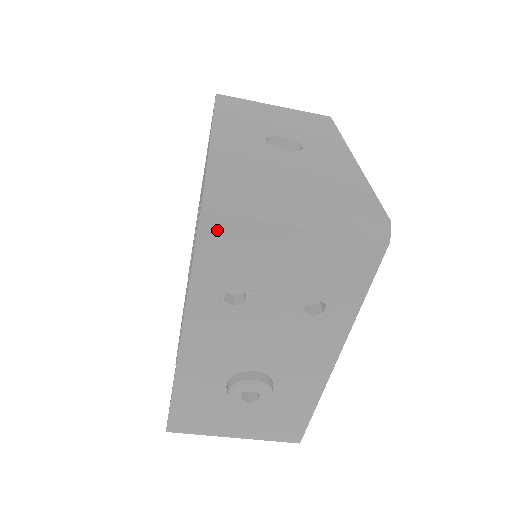
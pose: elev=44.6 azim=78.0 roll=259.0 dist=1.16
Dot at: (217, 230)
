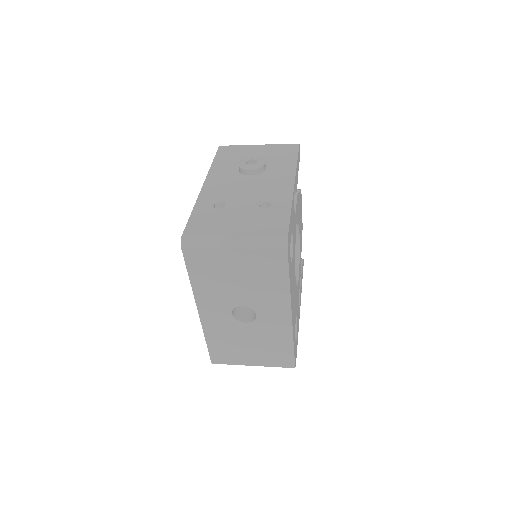
Dot at: occluded
